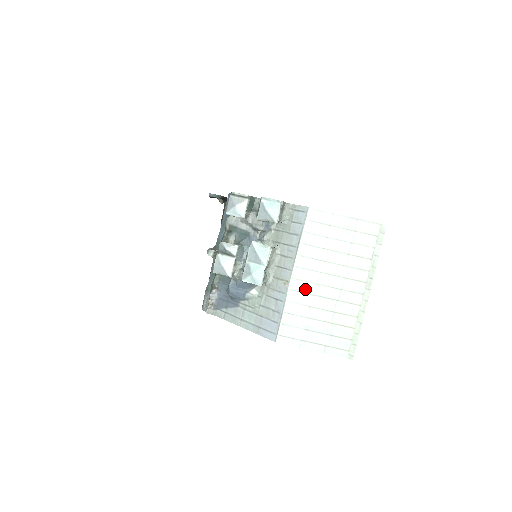
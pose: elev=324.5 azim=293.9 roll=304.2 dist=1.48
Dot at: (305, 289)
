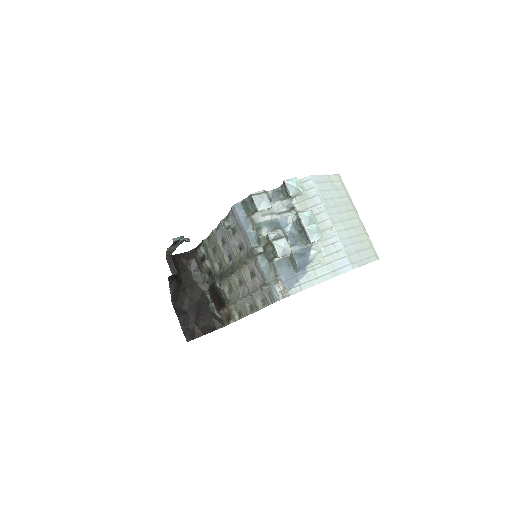
Dot at: (341, 227)
